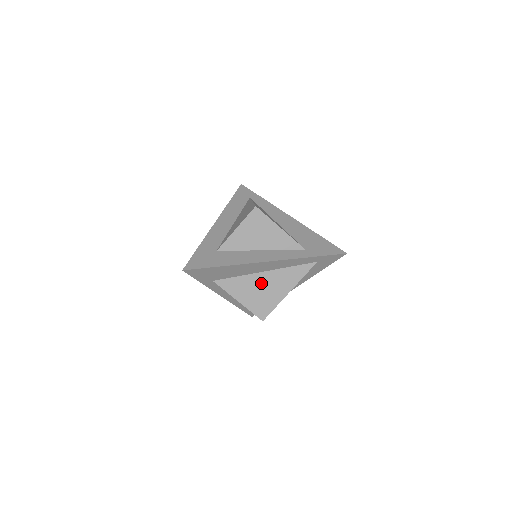
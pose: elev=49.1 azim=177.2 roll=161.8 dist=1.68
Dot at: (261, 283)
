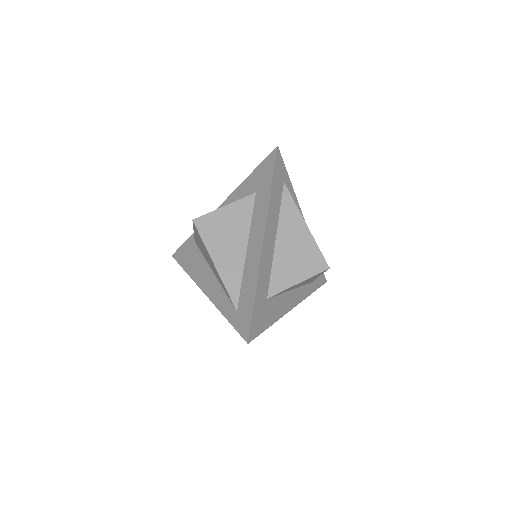
Dot at: occluded
